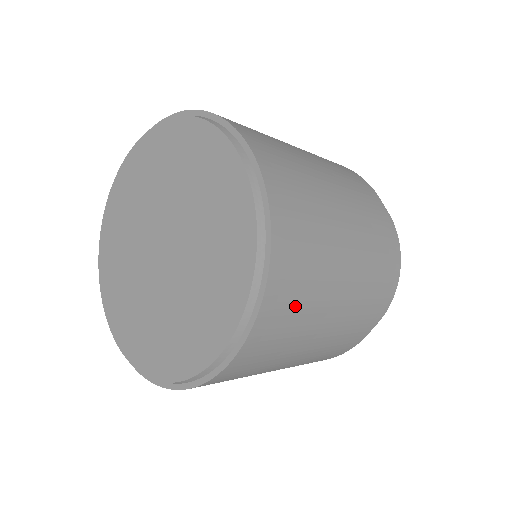
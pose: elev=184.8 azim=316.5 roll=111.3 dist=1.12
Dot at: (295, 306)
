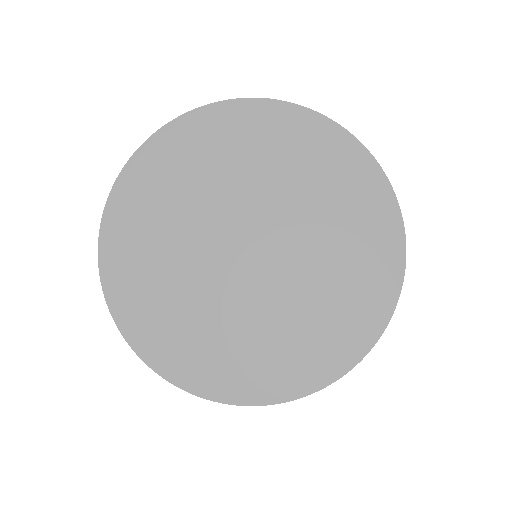
Dot at: occluded
